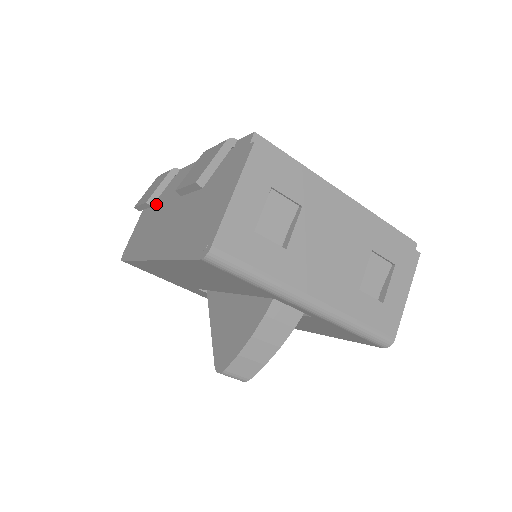
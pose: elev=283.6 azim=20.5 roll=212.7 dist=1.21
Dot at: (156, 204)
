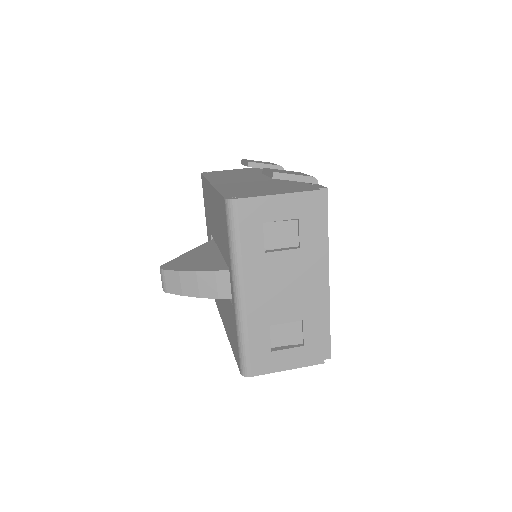
Dot at: (252, 171)
